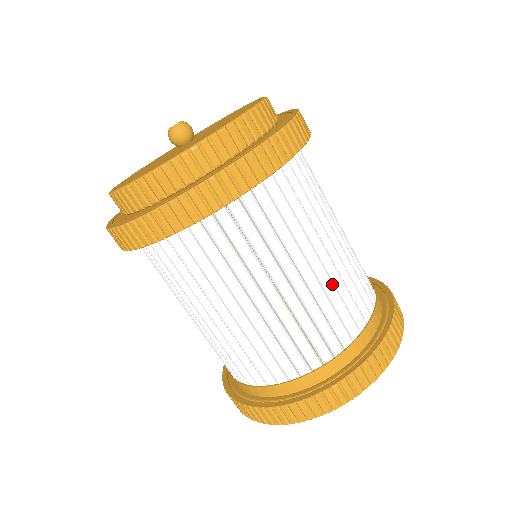
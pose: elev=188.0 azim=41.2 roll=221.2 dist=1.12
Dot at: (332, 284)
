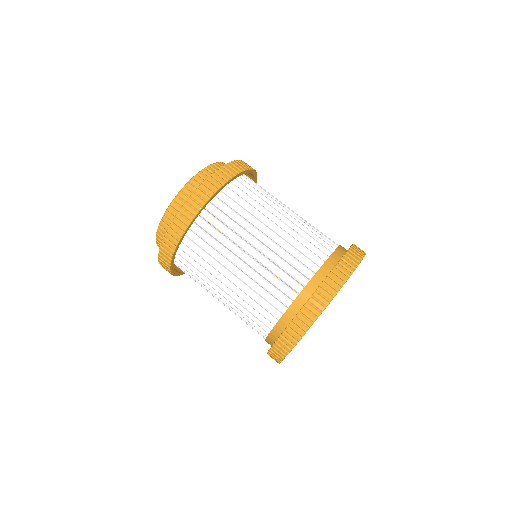
Dot at: (303, 225)
